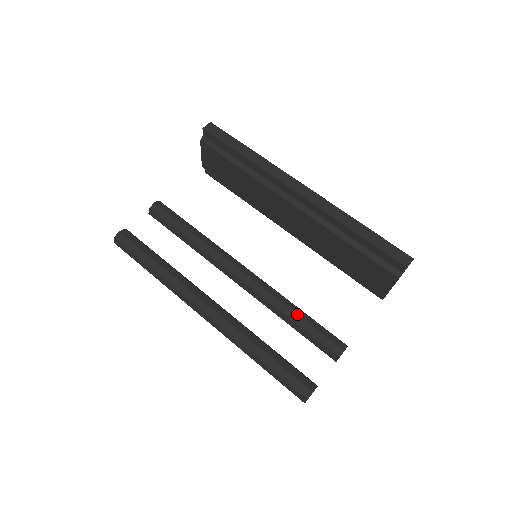
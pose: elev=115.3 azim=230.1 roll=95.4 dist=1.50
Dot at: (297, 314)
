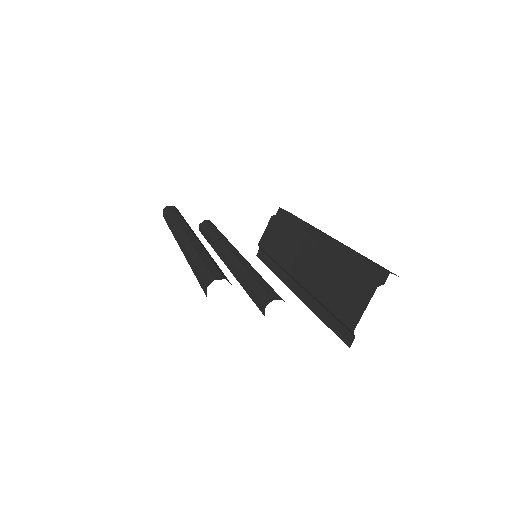
Dot at: (259, 274)
